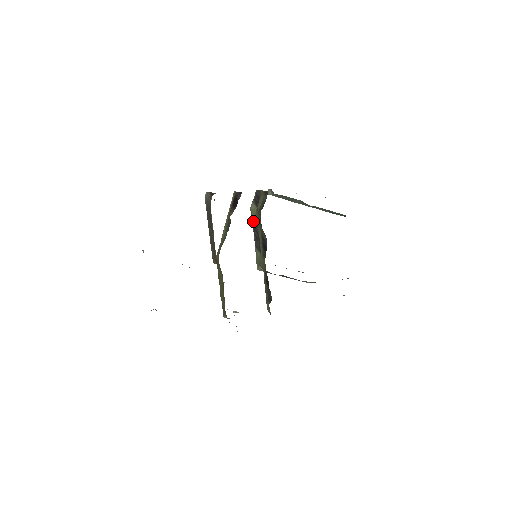
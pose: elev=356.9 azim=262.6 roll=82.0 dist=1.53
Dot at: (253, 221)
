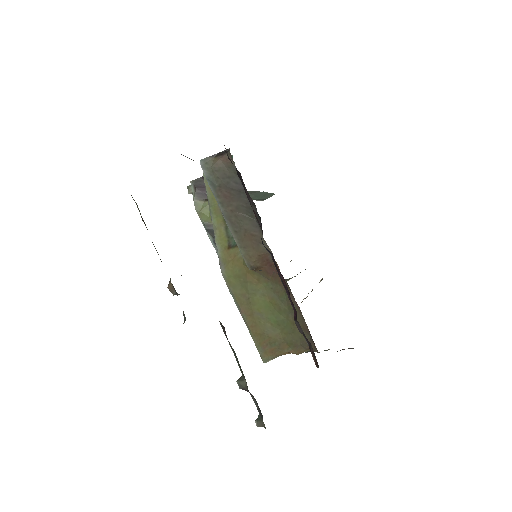
Dot at: (208, 224)
